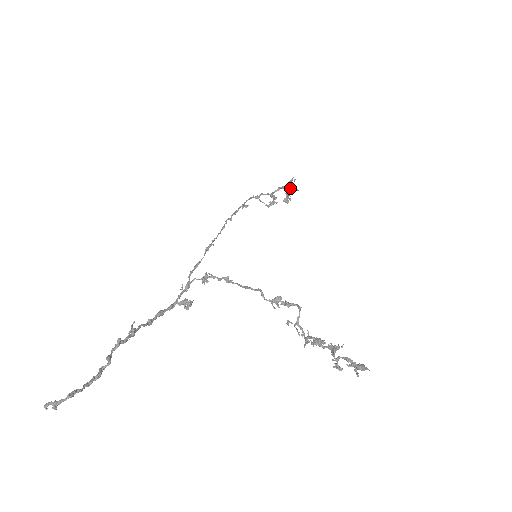
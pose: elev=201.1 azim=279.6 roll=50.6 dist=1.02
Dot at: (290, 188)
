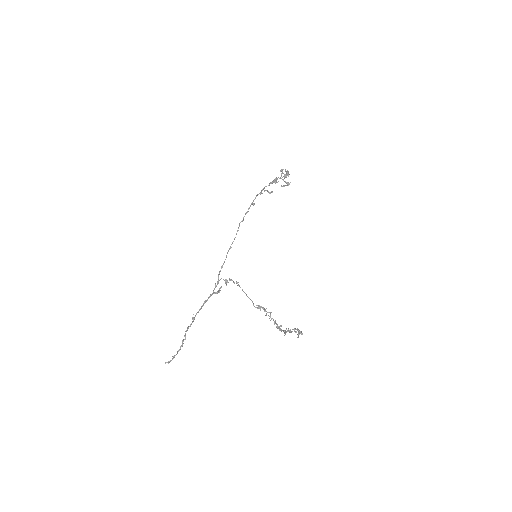
Dot at: occluded
